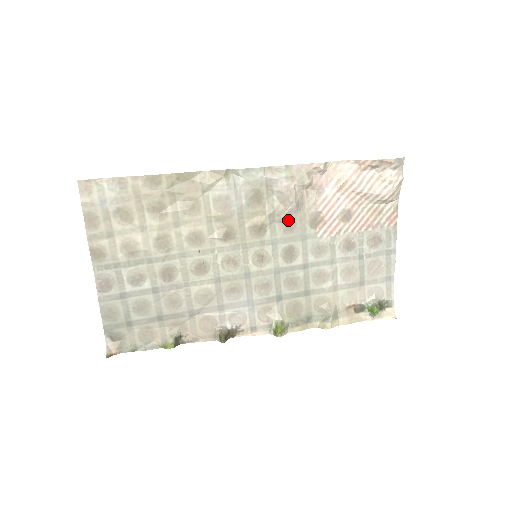
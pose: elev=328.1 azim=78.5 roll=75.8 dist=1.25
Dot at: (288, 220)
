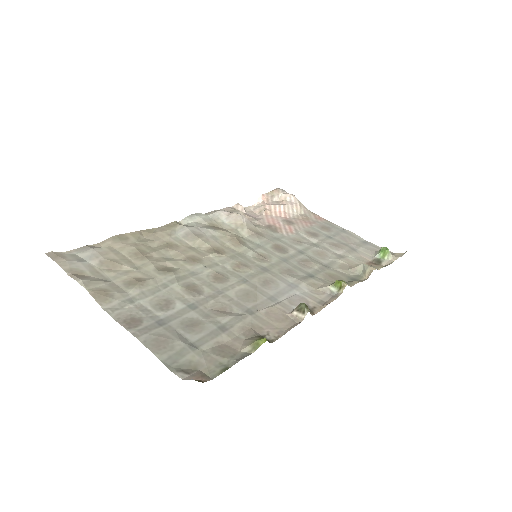
Dot at: (253, 231)
